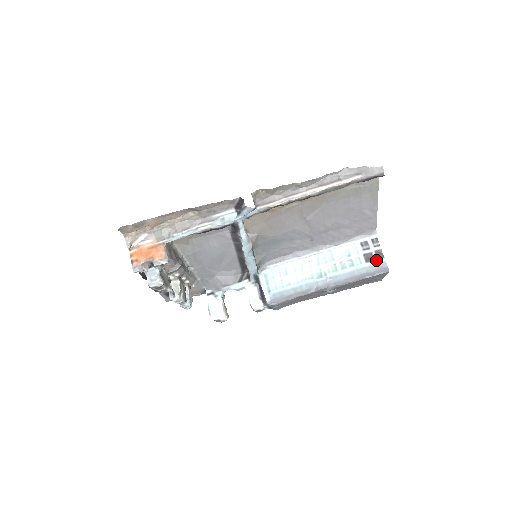
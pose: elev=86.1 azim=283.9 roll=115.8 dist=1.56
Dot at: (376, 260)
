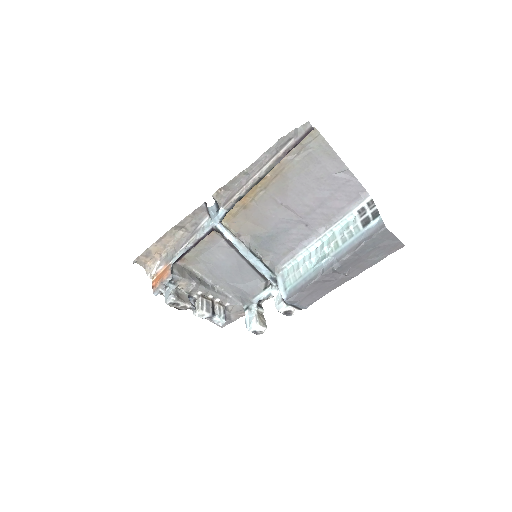
Dot at: (372, 221)
